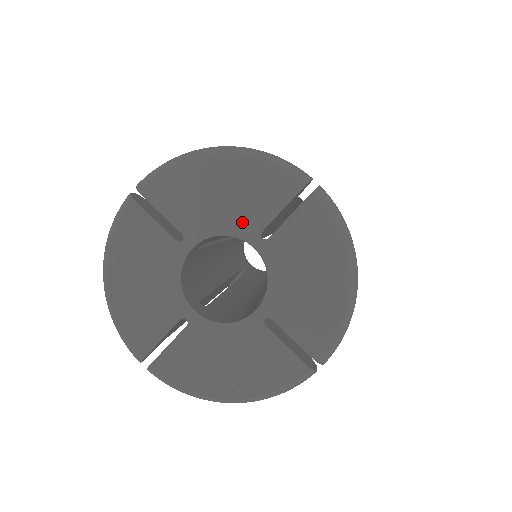
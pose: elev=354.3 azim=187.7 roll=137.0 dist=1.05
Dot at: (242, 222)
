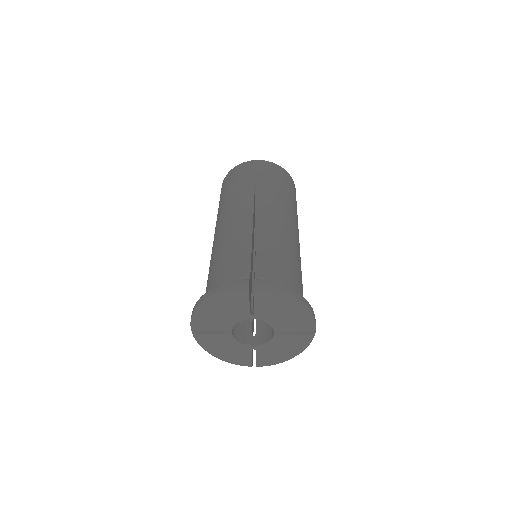
Dot at: (240, 316)
